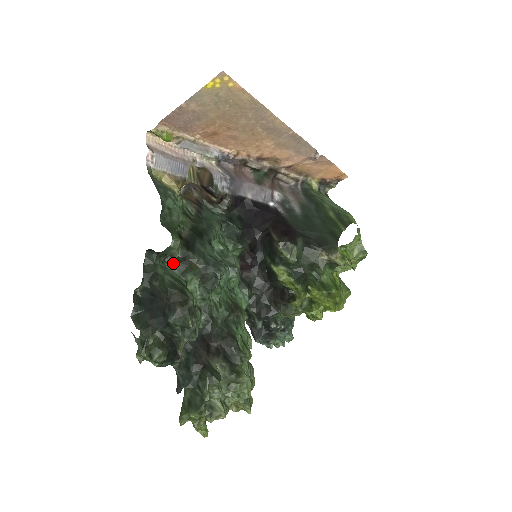
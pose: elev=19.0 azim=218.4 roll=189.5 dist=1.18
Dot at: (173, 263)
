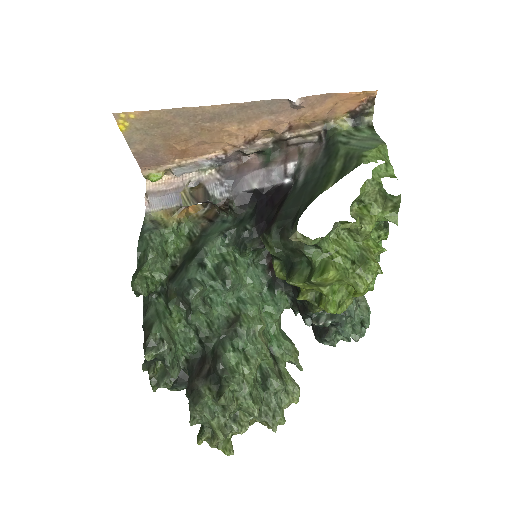
Dot at: (162, 297)
